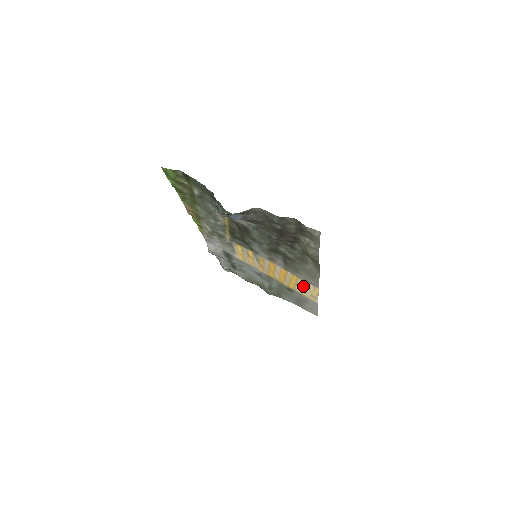
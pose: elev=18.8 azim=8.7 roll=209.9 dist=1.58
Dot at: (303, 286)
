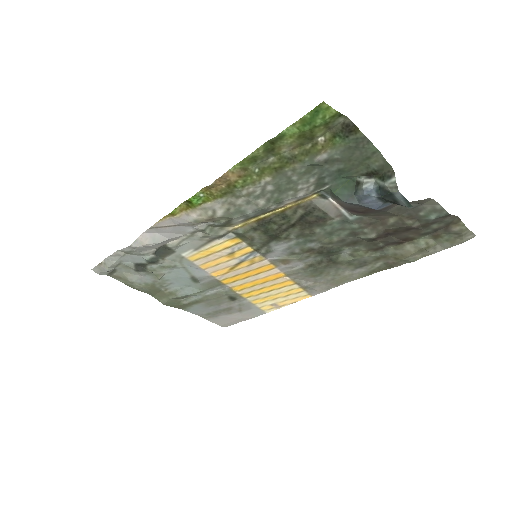
Dot at: (281, 294)
